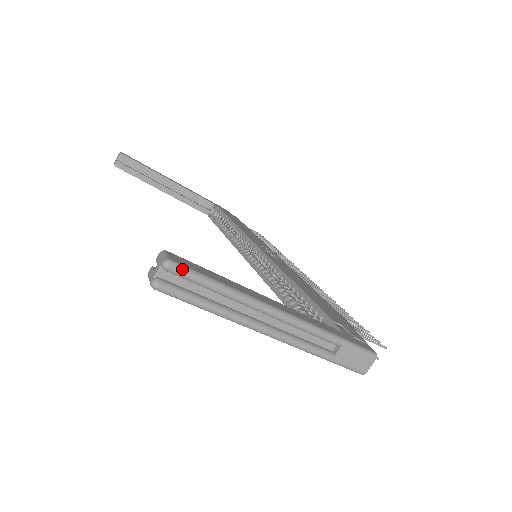
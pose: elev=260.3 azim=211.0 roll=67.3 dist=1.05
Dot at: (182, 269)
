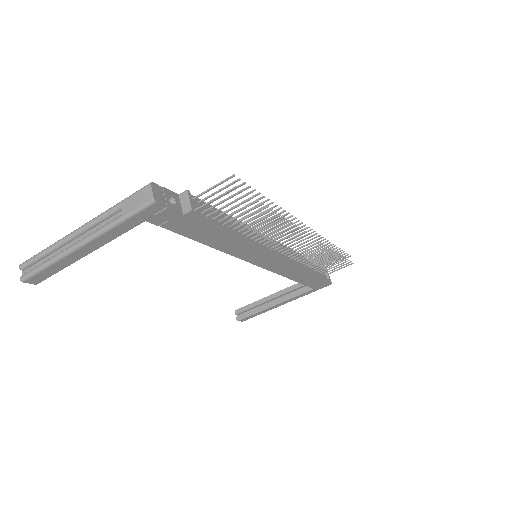
Dot at: (25, 262)
